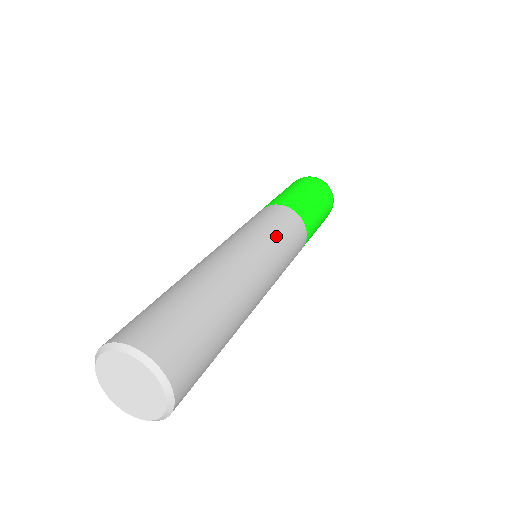
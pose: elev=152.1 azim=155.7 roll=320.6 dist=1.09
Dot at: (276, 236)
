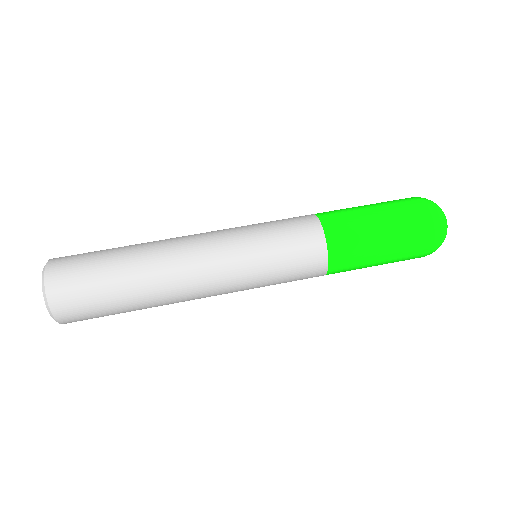
Dot at: (262, 250)
